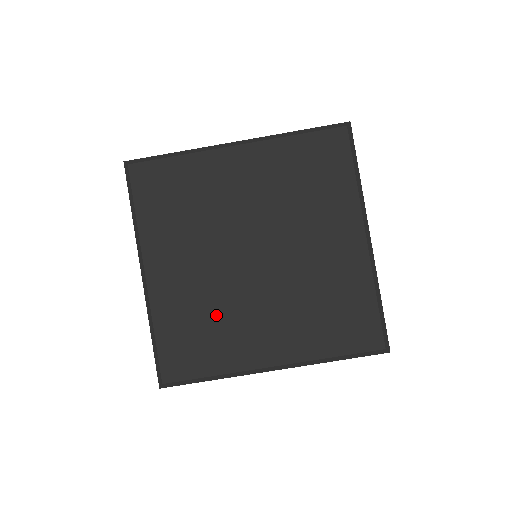
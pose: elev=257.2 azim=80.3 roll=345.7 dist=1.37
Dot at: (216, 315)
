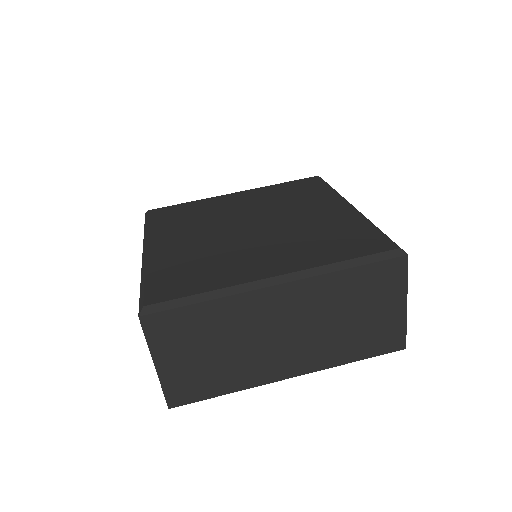
Dot at: (213, 257)
